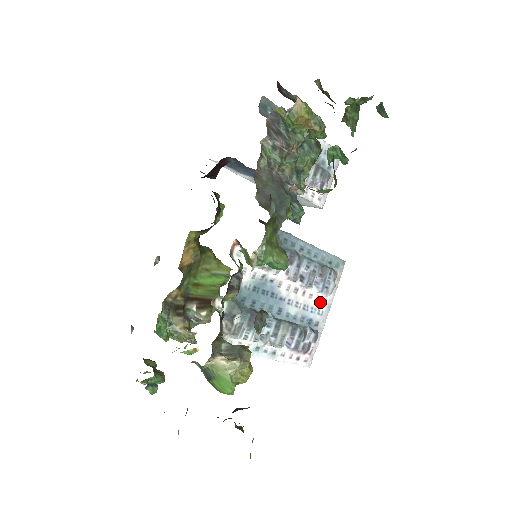
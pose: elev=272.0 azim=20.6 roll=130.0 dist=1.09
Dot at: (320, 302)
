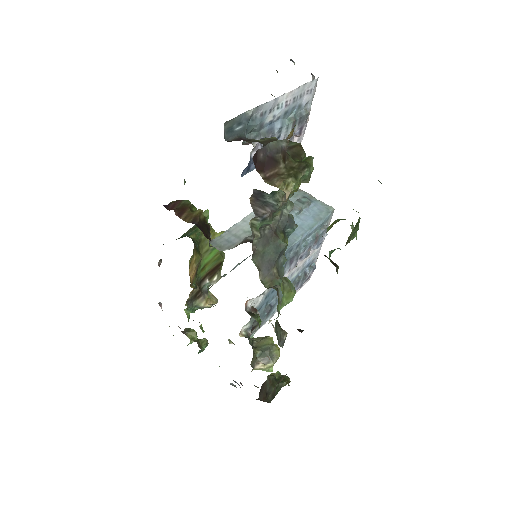
Dot at: (315, 249)
